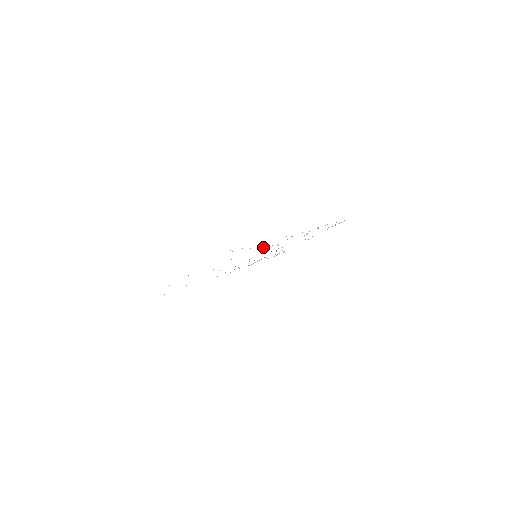
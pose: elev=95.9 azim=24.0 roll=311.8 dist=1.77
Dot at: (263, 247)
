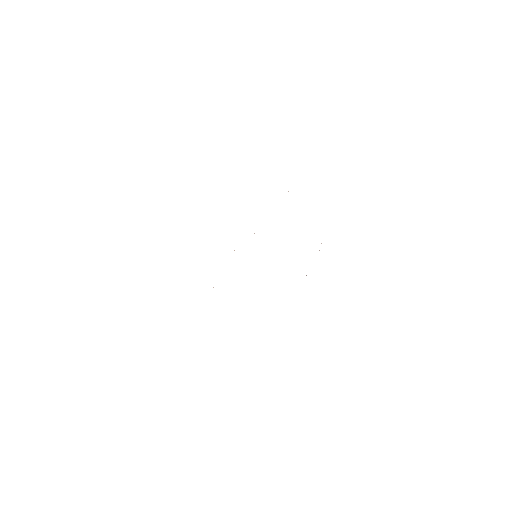
Dot at: occluded
